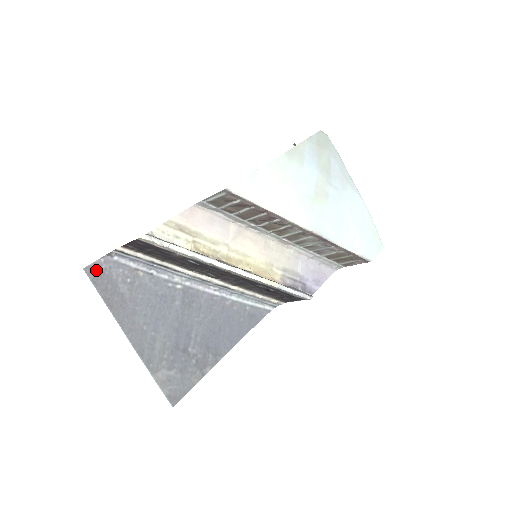
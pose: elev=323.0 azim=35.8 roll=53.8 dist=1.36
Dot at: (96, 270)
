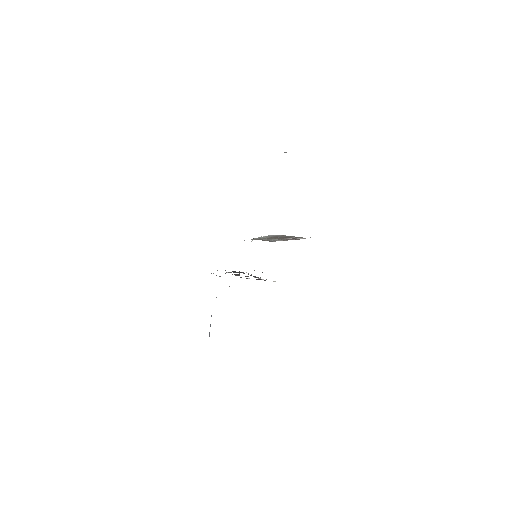
Dot at: occluded
